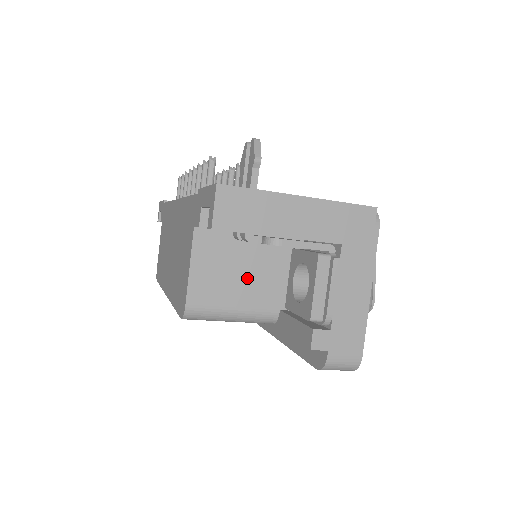
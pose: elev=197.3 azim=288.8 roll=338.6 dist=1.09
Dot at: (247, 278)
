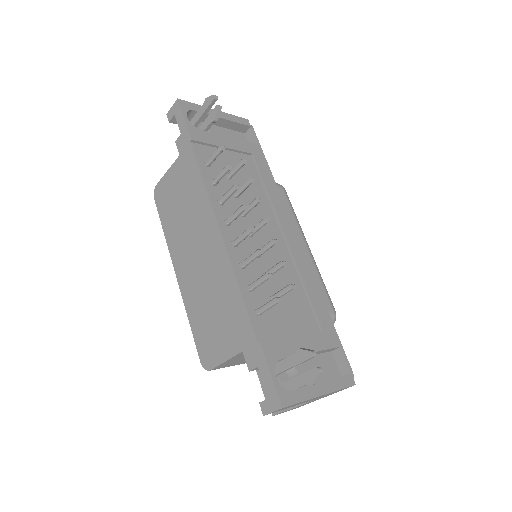
Dot at: occluded
